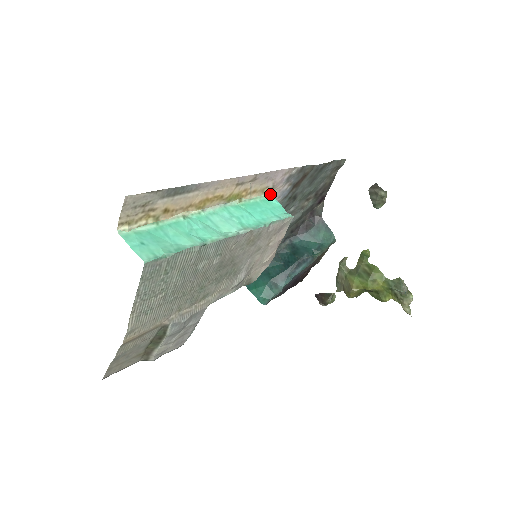
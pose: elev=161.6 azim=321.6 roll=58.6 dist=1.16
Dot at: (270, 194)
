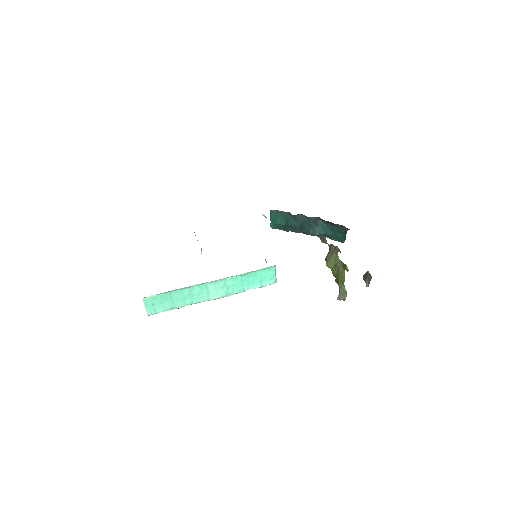
Dot at: (274, 266)
